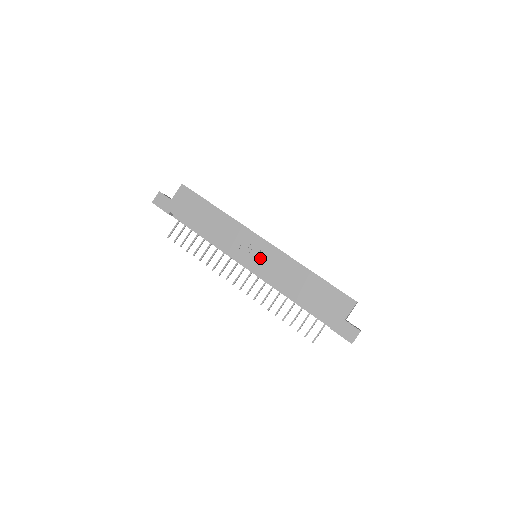
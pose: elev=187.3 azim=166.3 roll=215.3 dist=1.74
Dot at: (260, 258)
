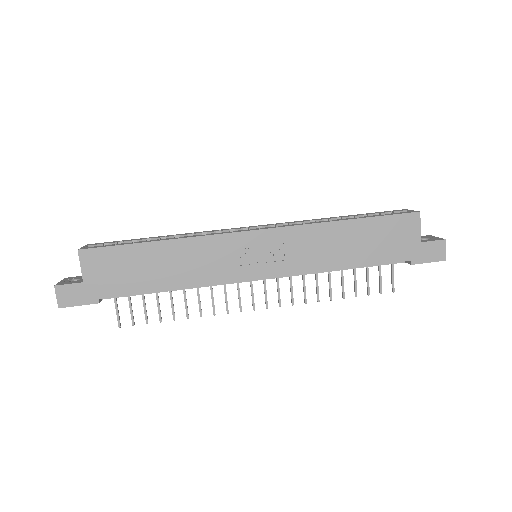
Dot at: (270, 256)
